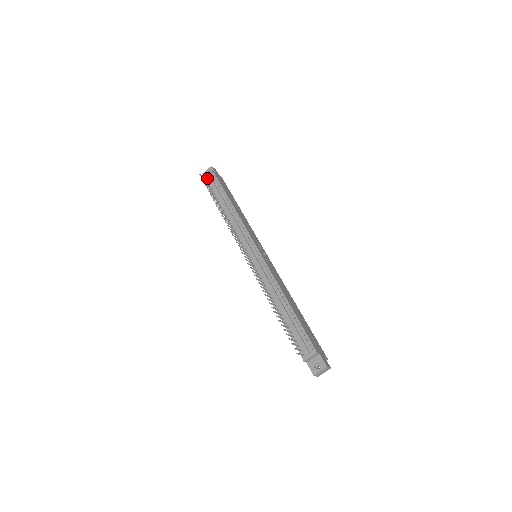
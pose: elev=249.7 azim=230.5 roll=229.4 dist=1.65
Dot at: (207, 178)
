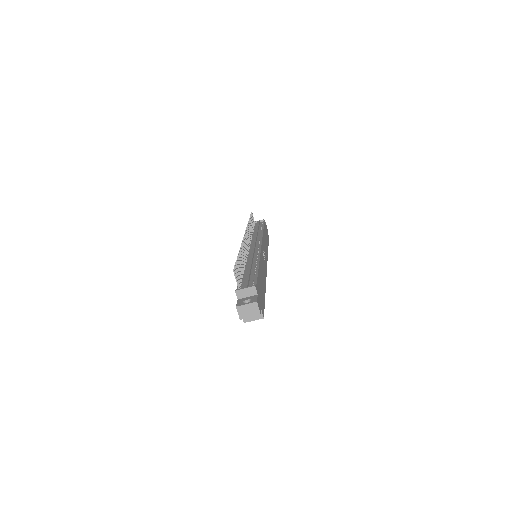
Dot at: (256, 223)
